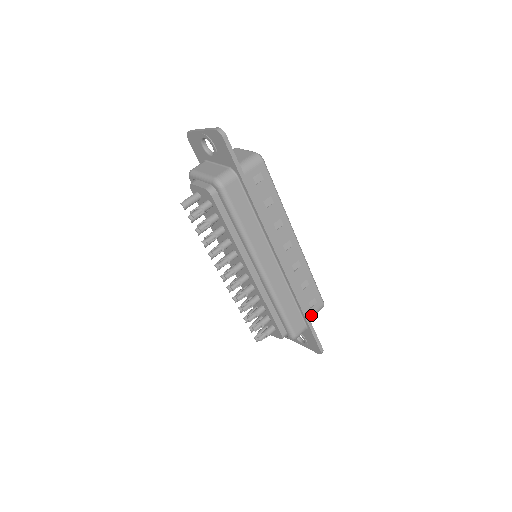
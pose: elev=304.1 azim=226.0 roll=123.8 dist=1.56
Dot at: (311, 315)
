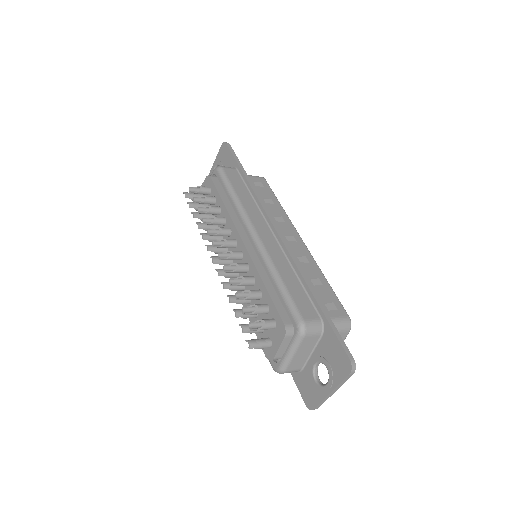
Dot at: occluded
